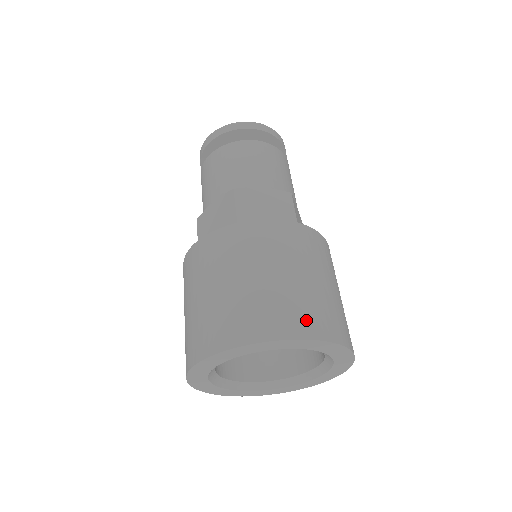
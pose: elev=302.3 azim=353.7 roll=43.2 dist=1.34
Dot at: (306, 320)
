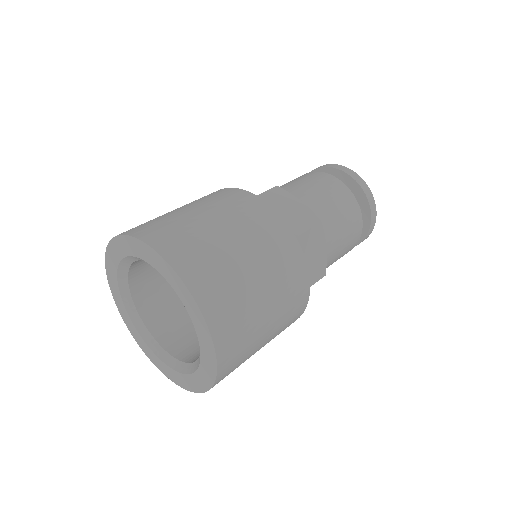
Dot at: (191, 260)
